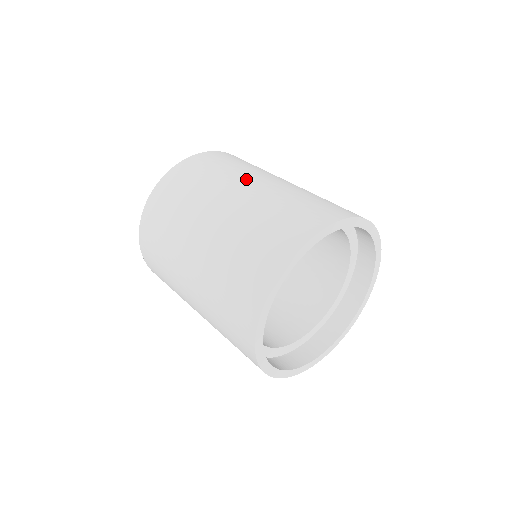
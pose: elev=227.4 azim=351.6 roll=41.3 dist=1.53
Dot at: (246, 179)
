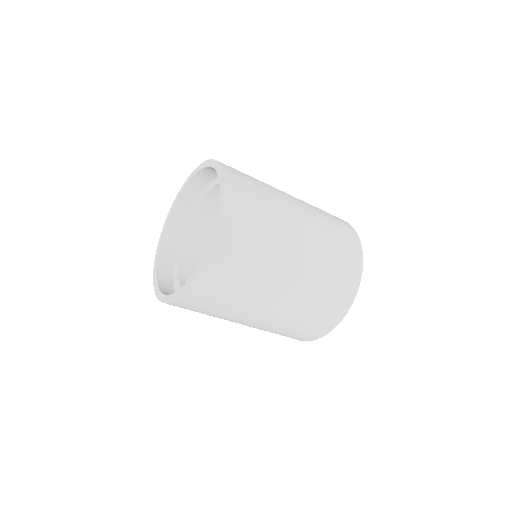
Dot at: (290, 211)
